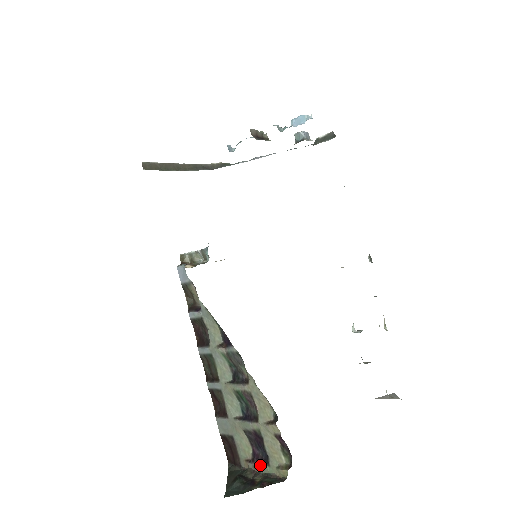
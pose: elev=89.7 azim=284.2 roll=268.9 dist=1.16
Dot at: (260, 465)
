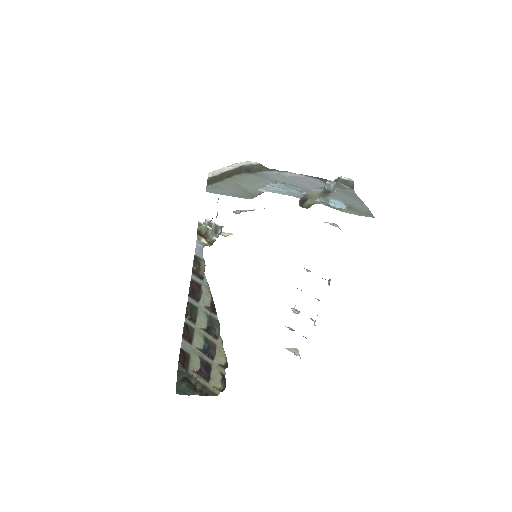
Dot at: (202, 379)
